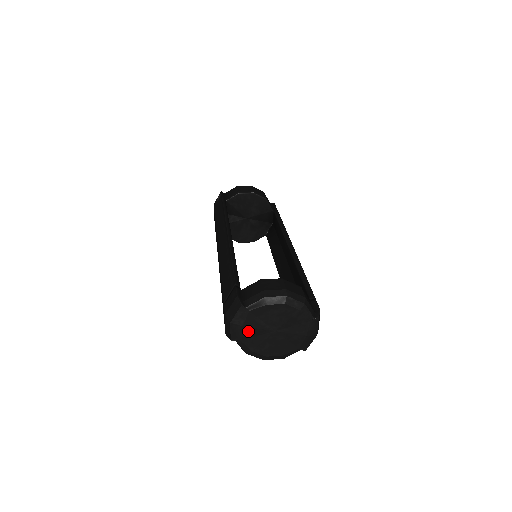
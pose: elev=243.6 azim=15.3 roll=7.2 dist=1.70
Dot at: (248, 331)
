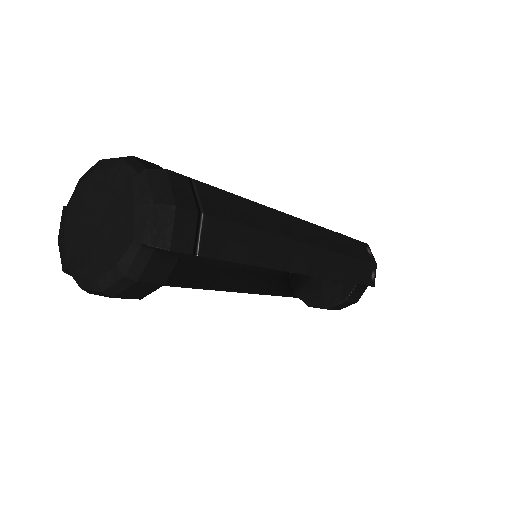
Dot at: (71, 241)
